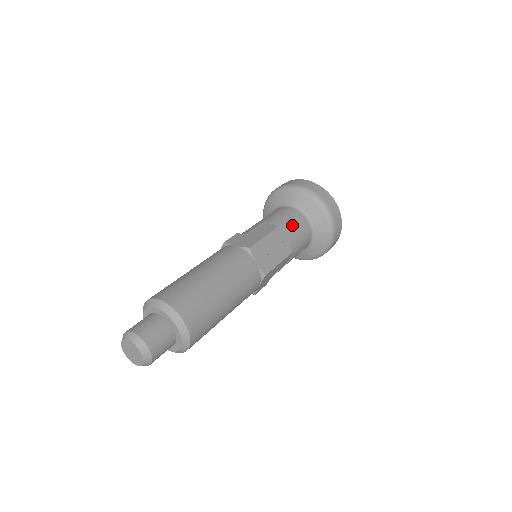
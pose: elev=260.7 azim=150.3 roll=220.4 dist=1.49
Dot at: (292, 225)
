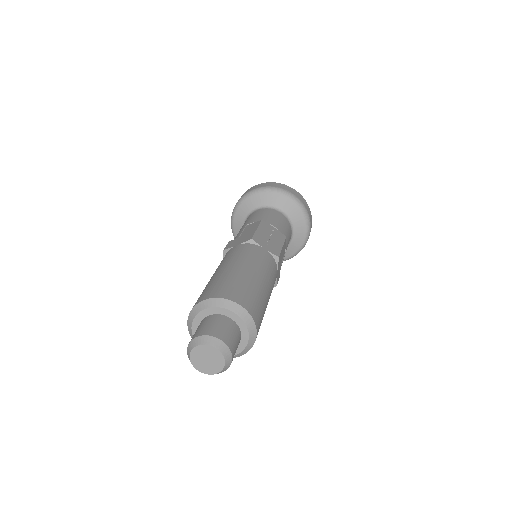
Dot at: (271, 217)
